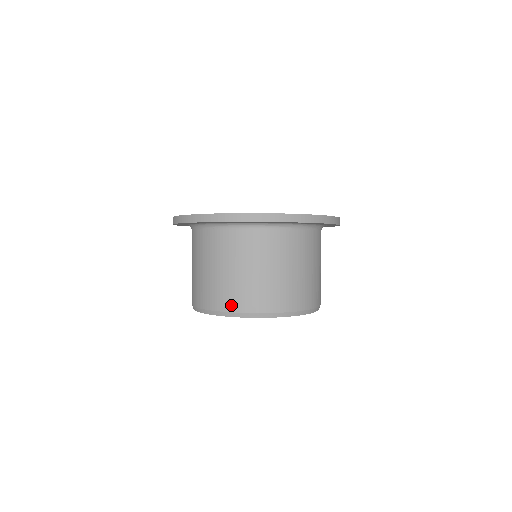
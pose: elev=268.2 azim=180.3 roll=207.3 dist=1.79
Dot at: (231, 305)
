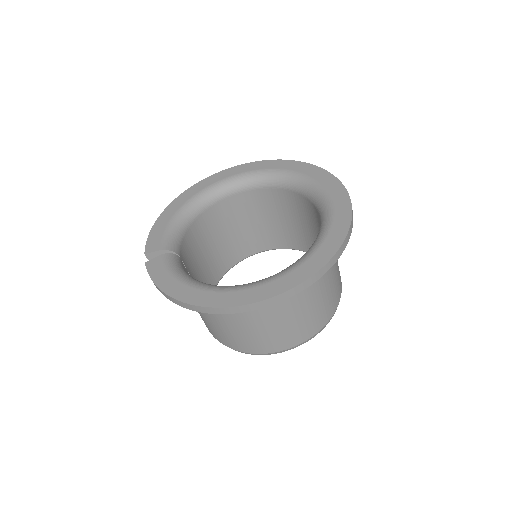
Dot at: (298, 340)
